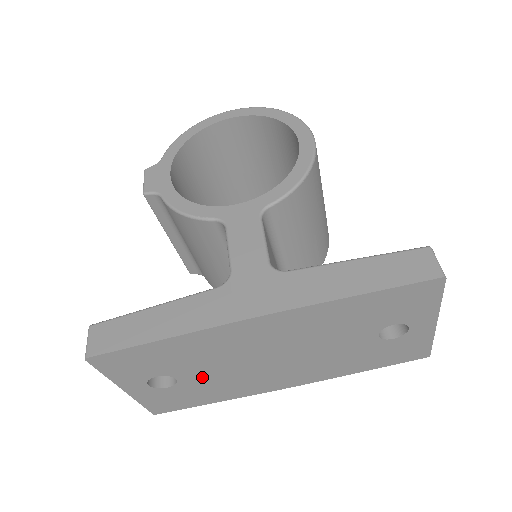
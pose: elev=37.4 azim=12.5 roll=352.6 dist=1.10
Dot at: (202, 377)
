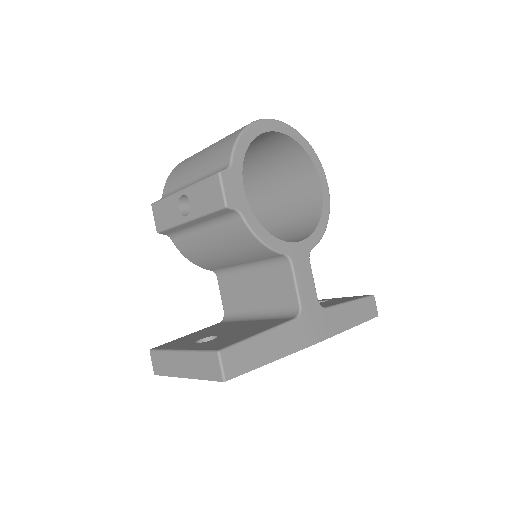
Dot at: occluded
